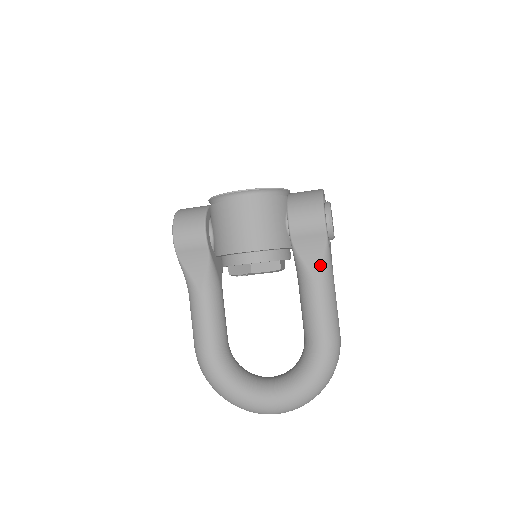
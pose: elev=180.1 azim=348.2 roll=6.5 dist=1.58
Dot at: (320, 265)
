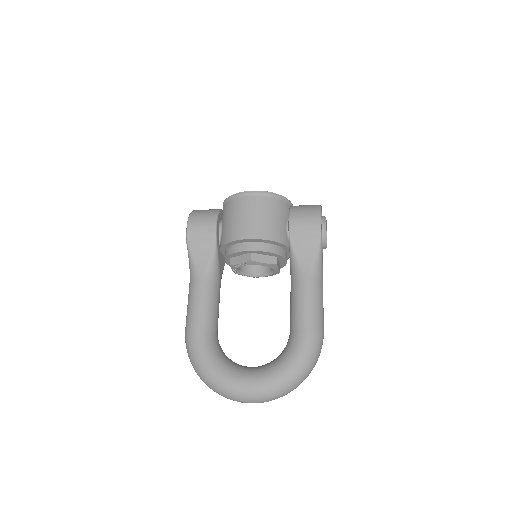
Dot at: (312, 262)
